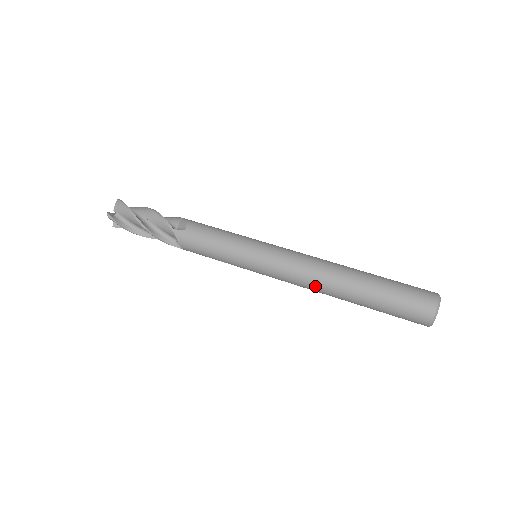
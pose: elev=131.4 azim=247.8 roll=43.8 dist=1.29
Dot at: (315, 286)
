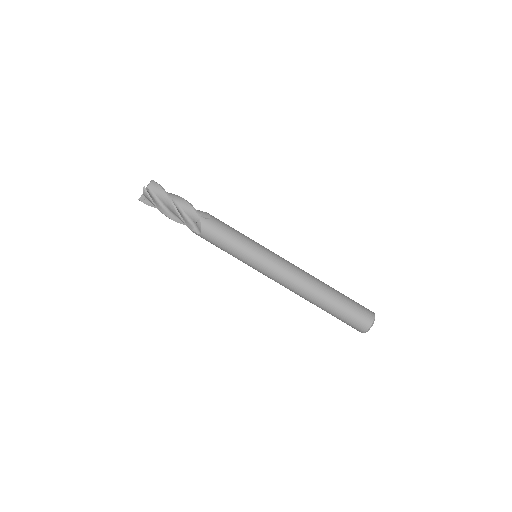
Dot at: occluded
